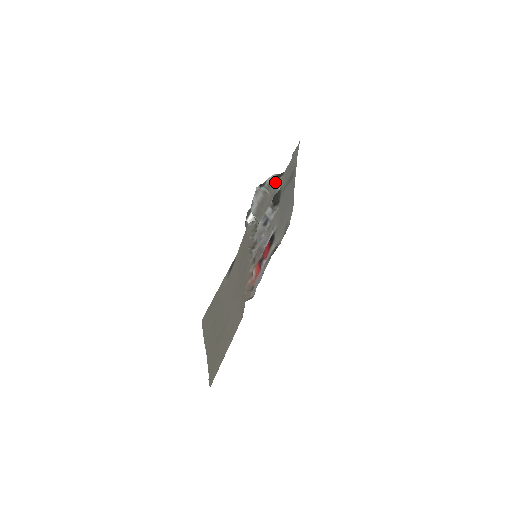
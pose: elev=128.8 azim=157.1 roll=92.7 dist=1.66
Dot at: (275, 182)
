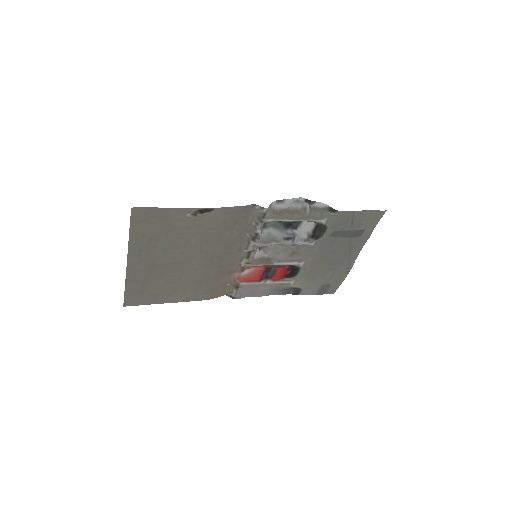
Dot at: (324, 212)
